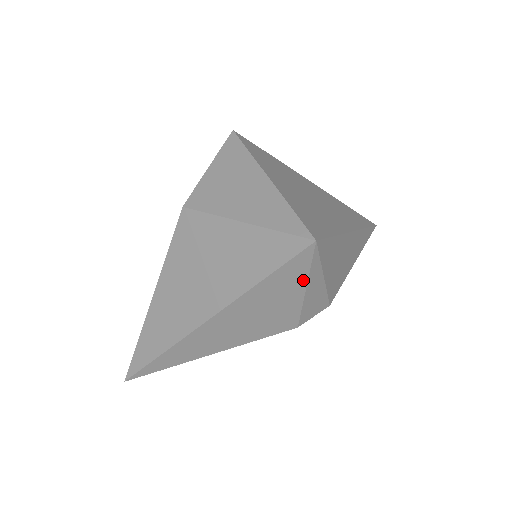
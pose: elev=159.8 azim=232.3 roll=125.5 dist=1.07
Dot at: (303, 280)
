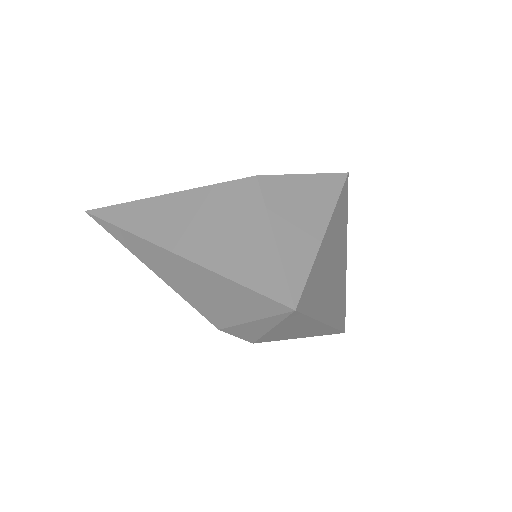
Dot at: (258, 315)
